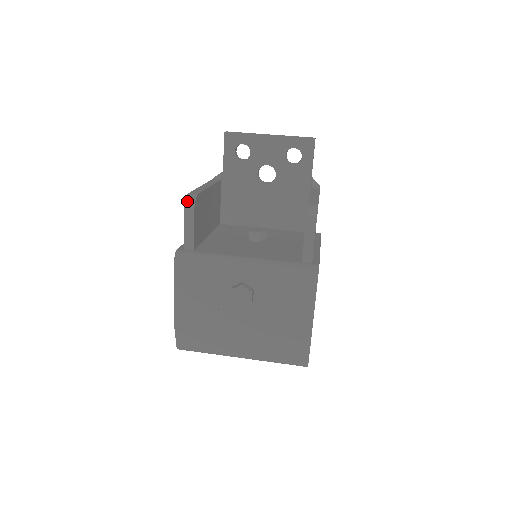
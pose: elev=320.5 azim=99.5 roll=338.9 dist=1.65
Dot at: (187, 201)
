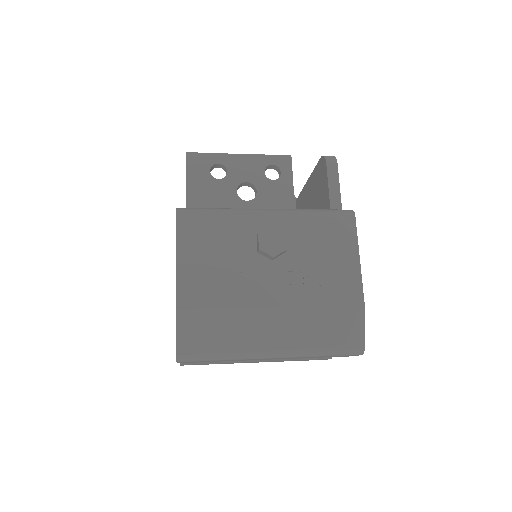
Dot at: (188, 153)
